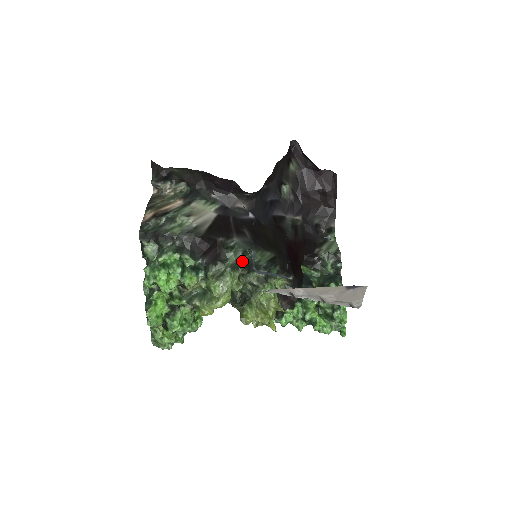
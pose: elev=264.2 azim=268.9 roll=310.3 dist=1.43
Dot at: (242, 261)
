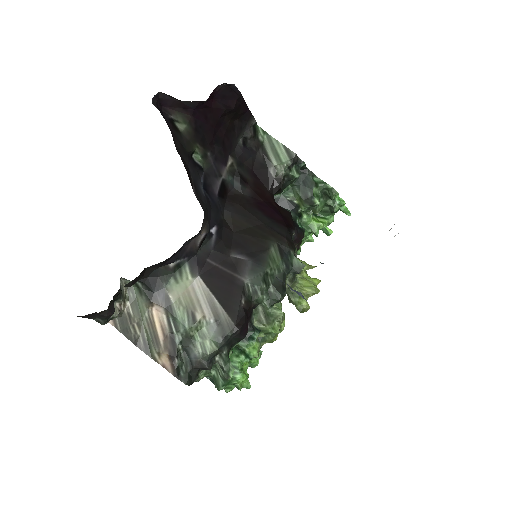
Dot at: (272, 290)
